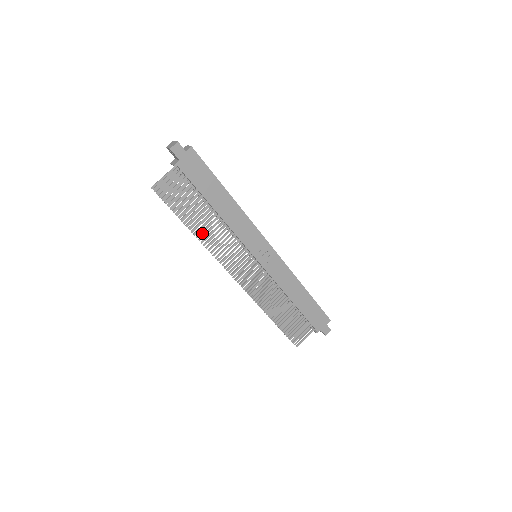
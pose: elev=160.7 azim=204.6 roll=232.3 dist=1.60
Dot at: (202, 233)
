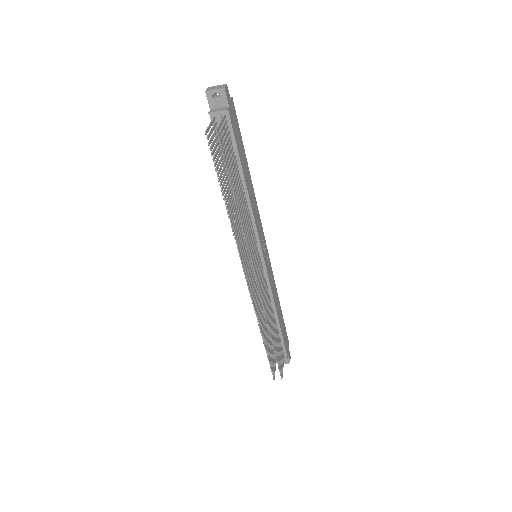
Dot at: (231, 214)
